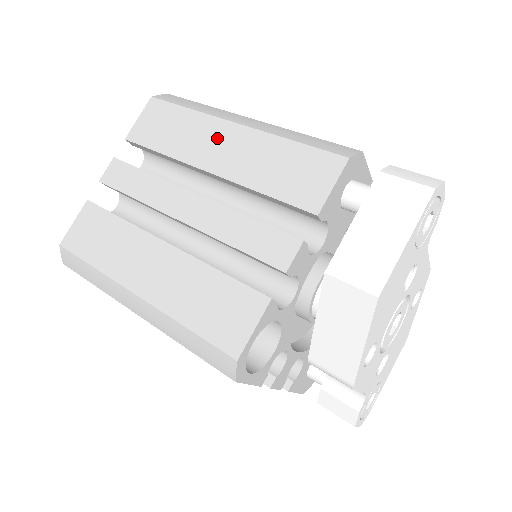
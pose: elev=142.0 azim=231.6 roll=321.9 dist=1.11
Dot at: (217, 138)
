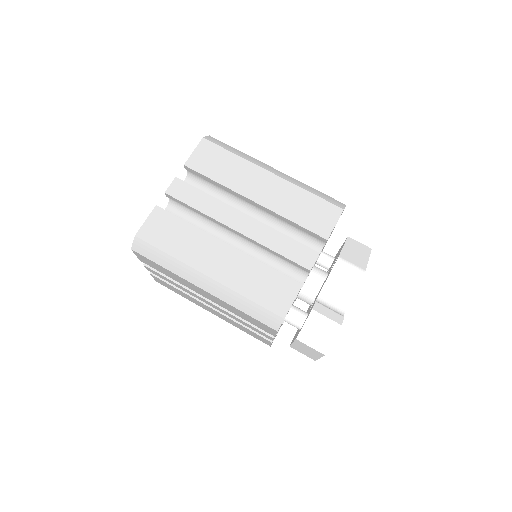
Dot at: (197, 289)
